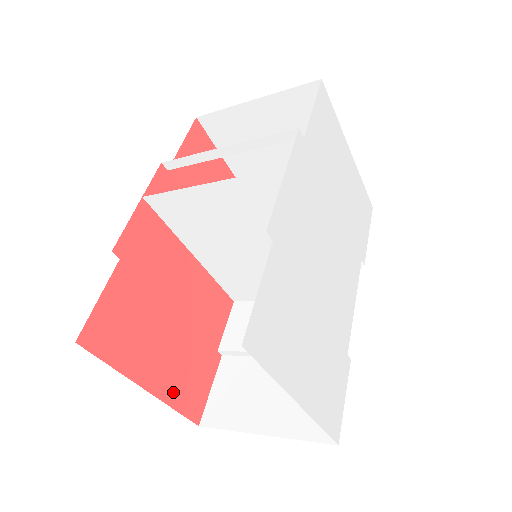
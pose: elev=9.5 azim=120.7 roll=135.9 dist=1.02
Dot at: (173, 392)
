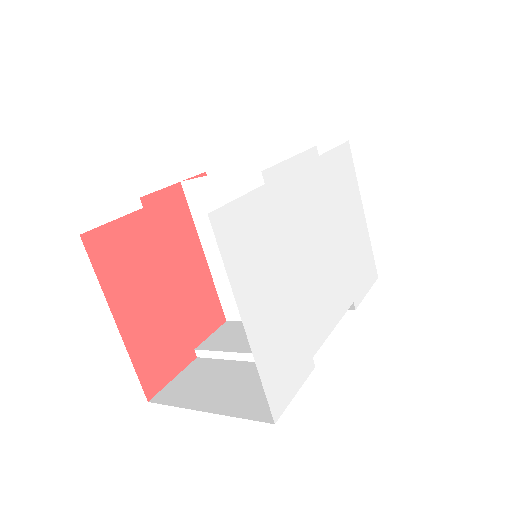
Dot at: (138, 347)
